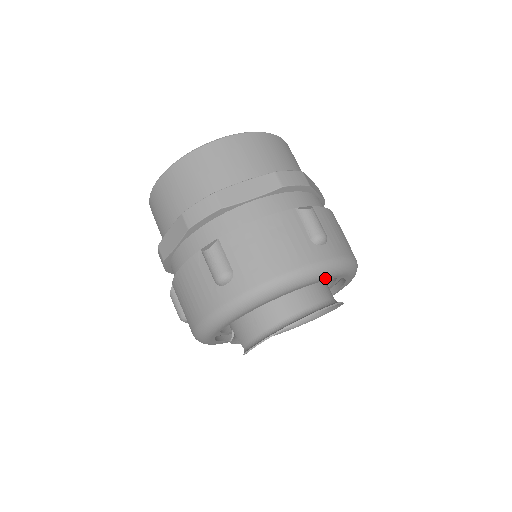
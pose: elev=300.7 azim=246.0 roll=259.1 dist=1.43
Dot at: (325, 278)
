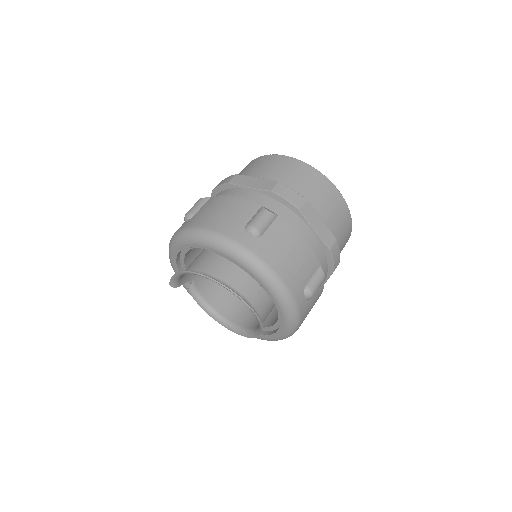
Dot at: (232, 258)
